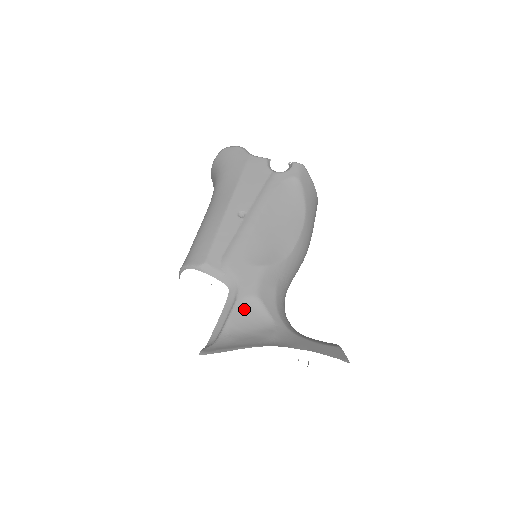
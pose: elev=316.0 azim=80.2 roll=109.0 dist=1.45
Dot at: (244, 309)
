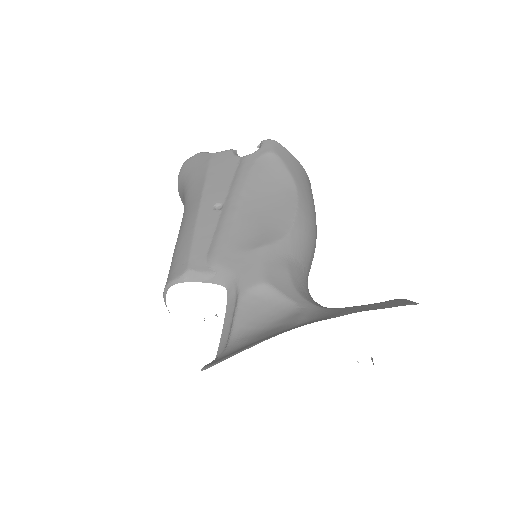
Dot at: (252, 303)
